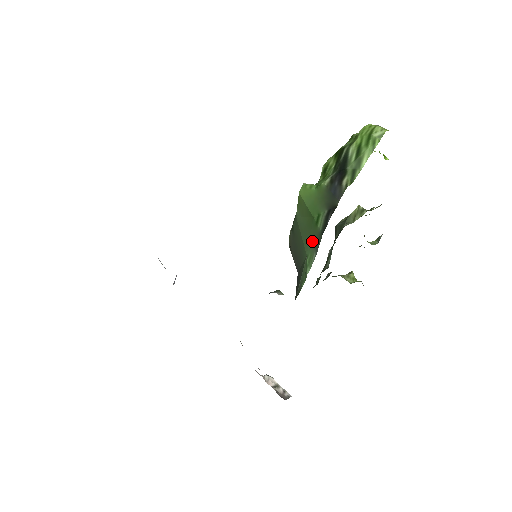
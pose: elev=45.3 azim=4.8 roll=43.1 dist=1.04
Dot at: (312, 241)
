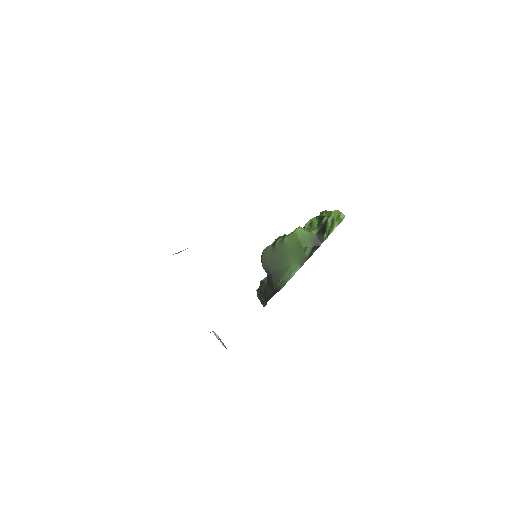
Dot at: (298, 259)
